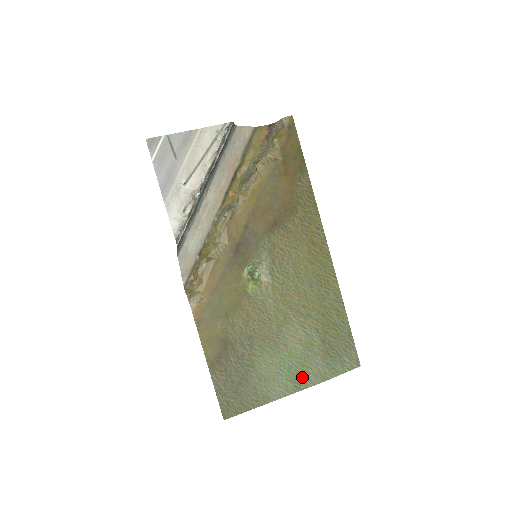
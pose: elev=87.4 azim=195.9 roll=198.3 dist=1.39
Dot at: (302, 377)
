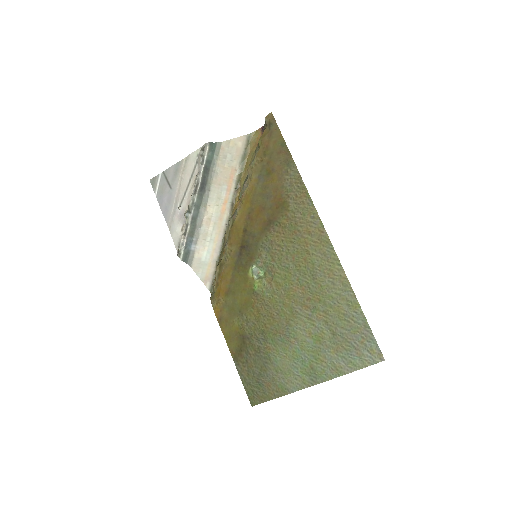
Dot at: (317, 370)
